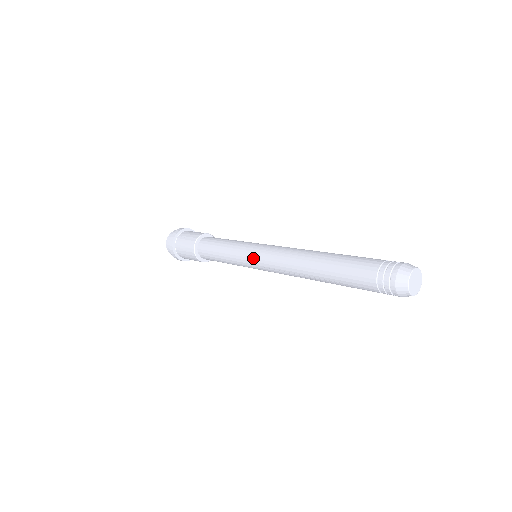
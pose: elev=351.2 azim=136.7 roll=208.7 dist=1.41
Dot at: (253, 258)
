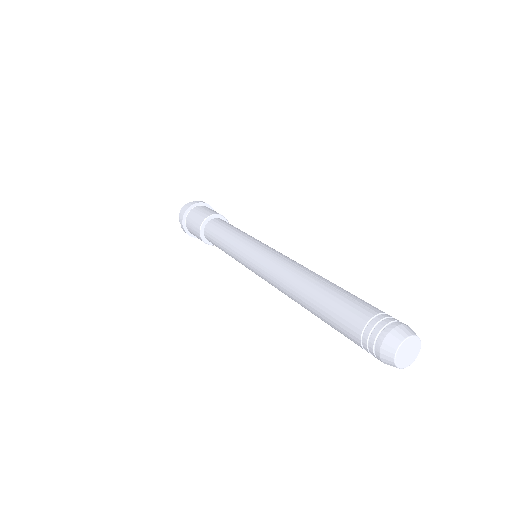
Dot at: (248, 264)
